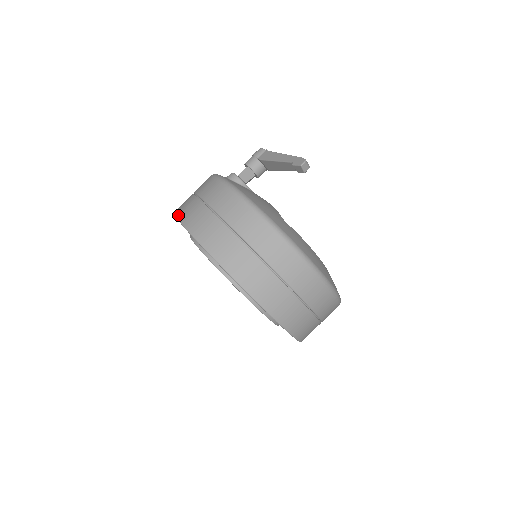
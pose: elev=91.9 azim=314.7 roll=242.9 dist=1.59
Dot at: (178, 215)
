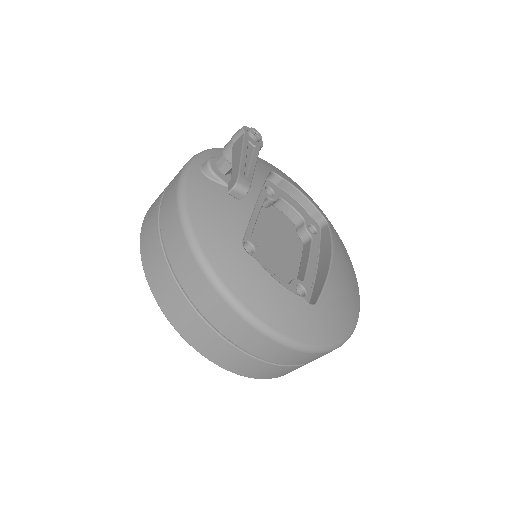
Dot at: occluded
